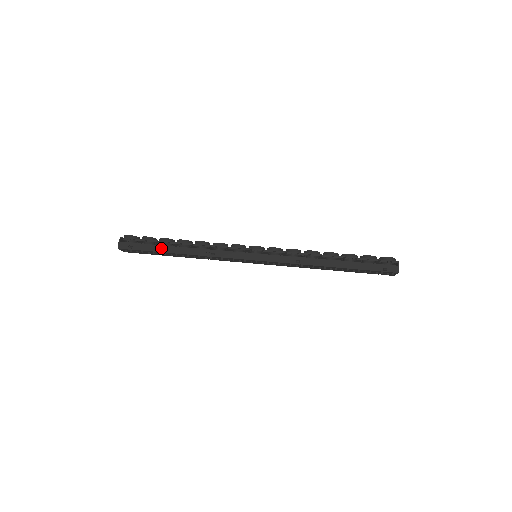
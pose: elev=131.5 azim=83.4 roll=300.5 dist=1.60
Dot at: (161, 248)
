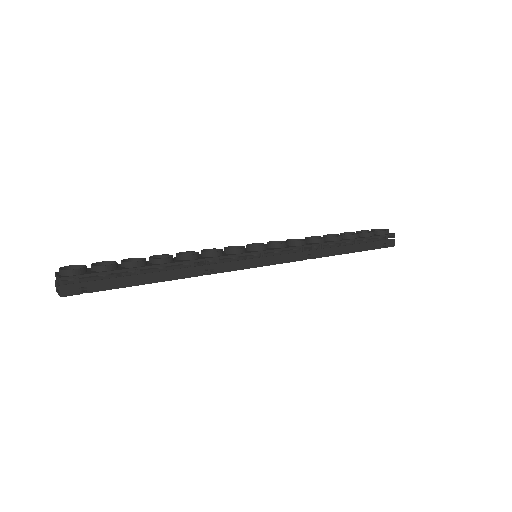
Dot at: (135, 279)
